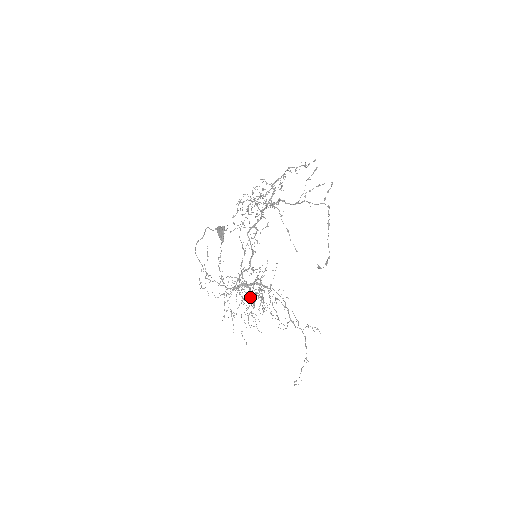
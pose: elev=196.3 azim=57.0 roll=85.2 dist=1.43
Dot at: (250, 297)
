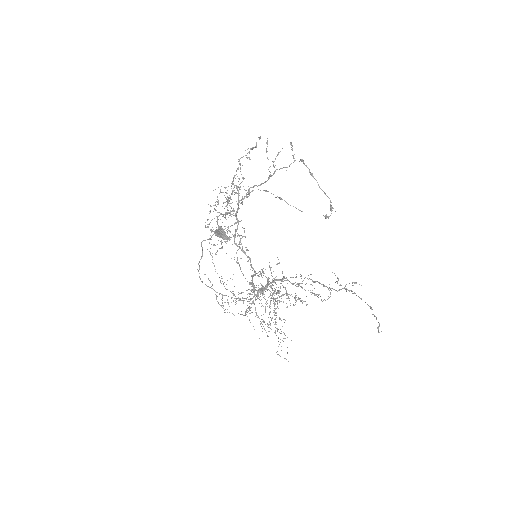
Dot at: occluded
